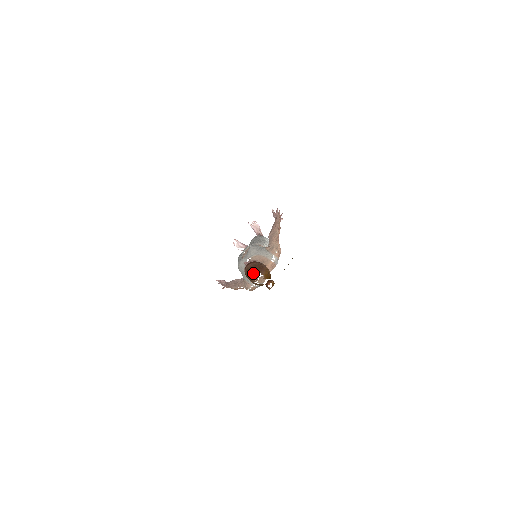
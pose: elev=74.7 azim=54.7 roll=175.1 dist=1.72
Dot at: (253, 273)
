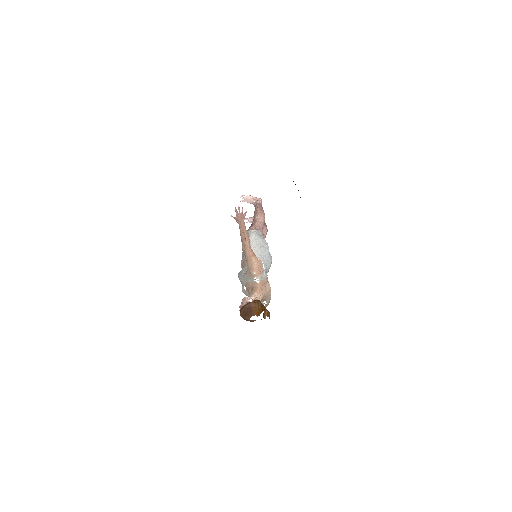
Dot at: (248, 319)
